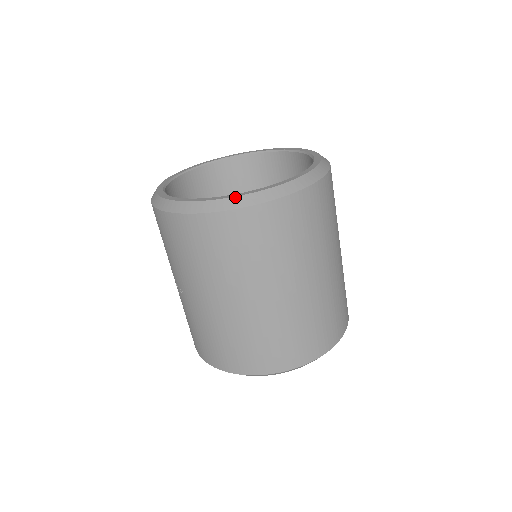
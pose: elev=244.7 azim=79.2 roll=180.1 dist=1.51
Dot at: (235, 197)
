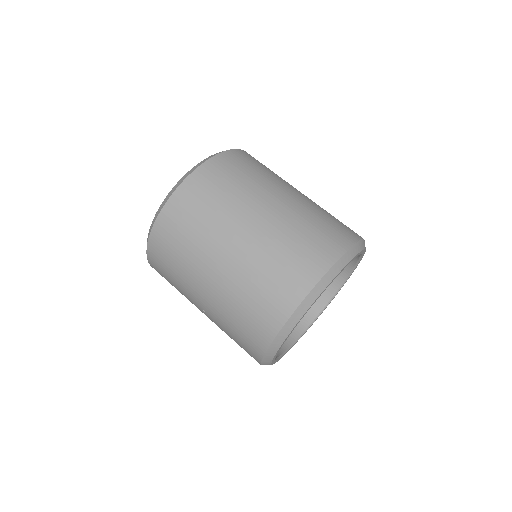
Dot at: (166, 196)
